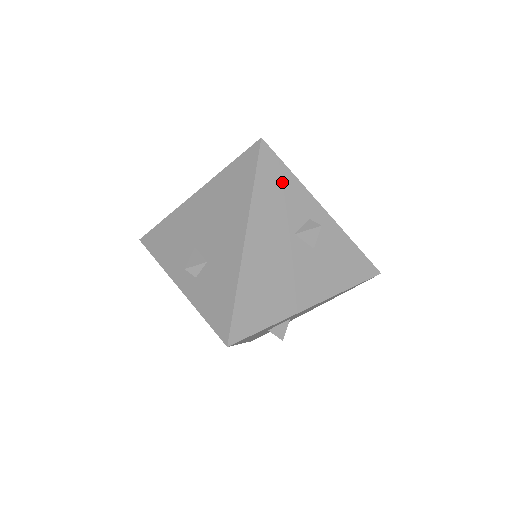
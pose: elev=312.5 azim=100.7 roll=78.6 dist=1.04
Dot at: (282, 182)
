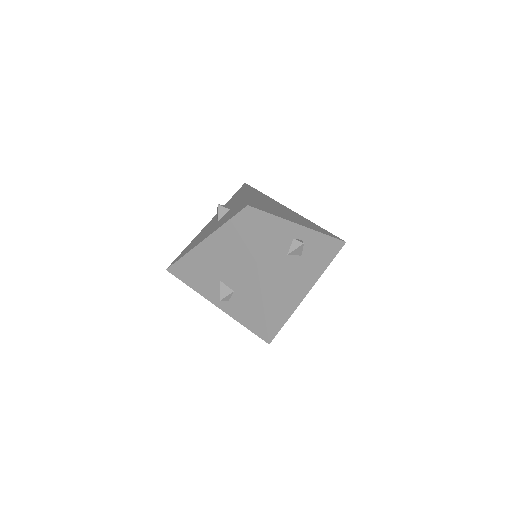
Dot at: (270, 226)
